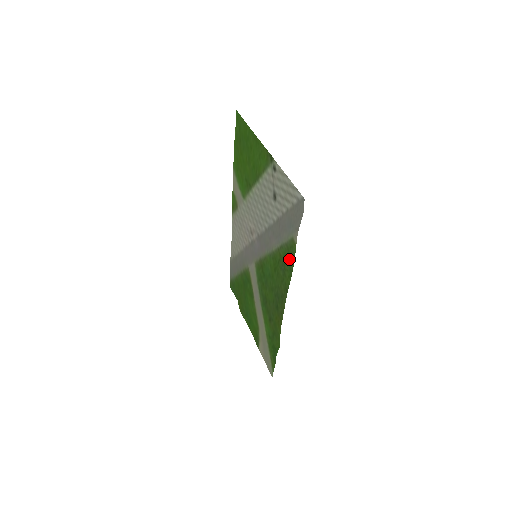
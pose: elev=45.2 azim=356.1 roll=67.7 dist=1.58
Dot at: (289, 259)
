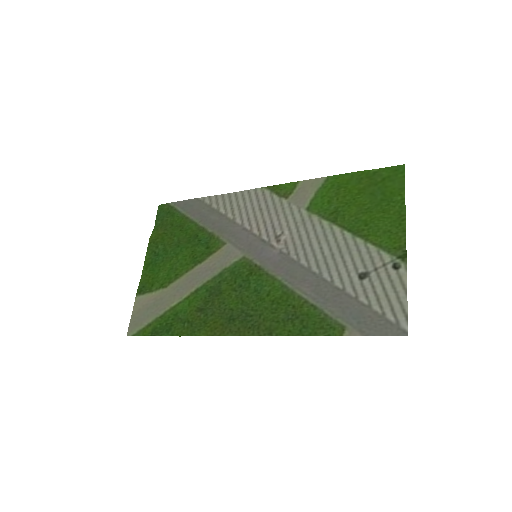
Dot at: (311, 325)
